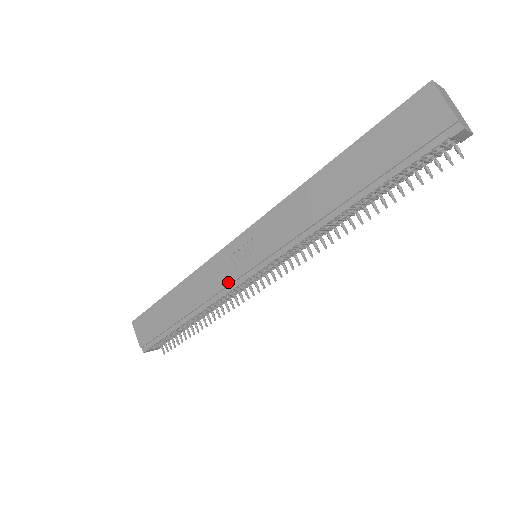
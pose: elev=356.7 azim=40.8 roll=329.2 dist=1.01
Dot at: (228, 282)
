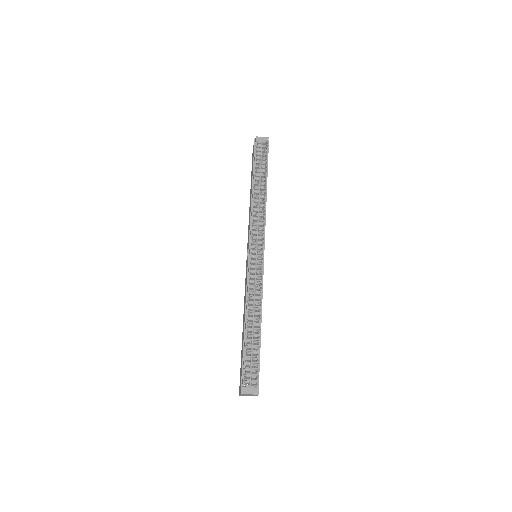
Dot at: (247, 274)
